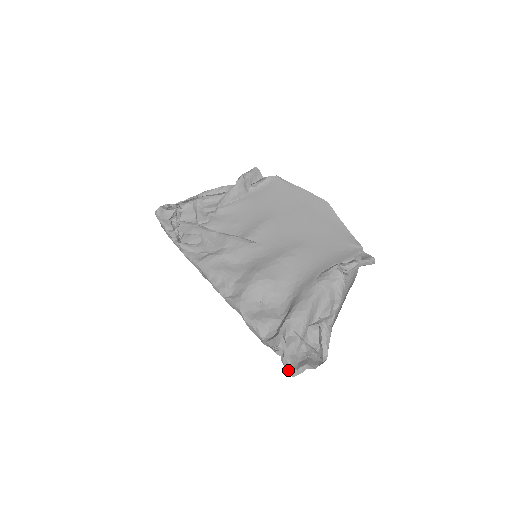
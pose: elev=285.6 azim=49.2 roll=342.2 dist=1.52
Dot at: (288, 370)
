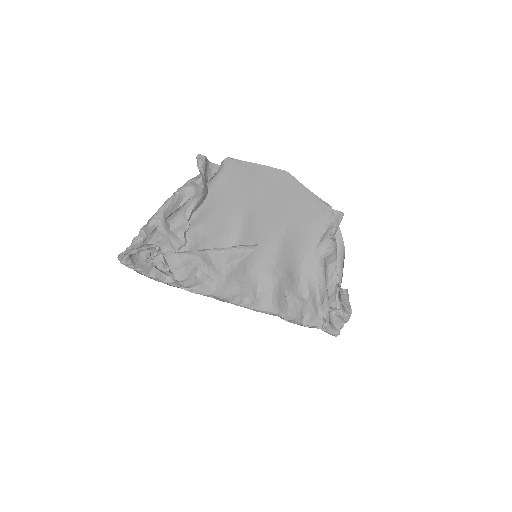
Dot at: (332, 335)
